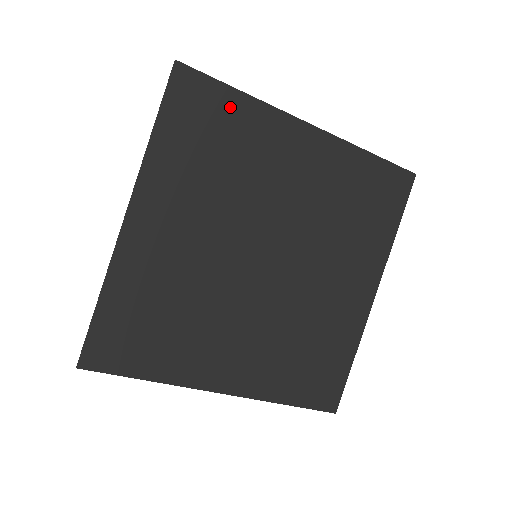
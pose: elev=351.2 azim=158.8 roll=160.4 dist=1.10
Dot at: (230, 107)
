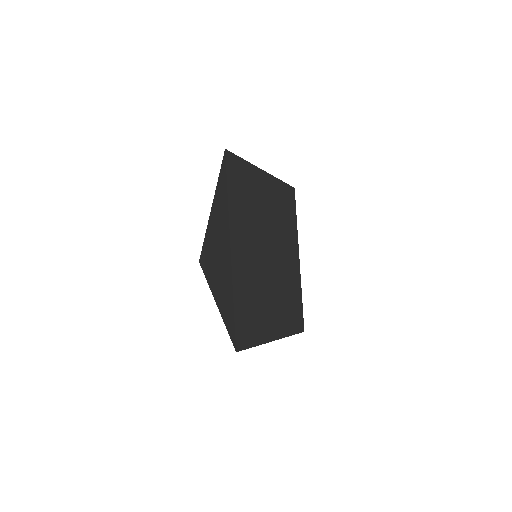
Dot at: (244, 171)
